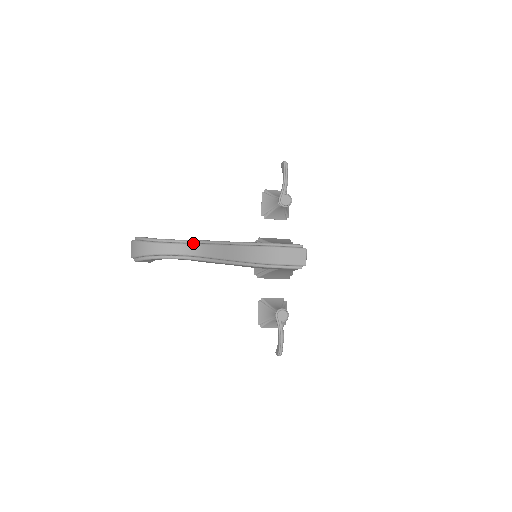
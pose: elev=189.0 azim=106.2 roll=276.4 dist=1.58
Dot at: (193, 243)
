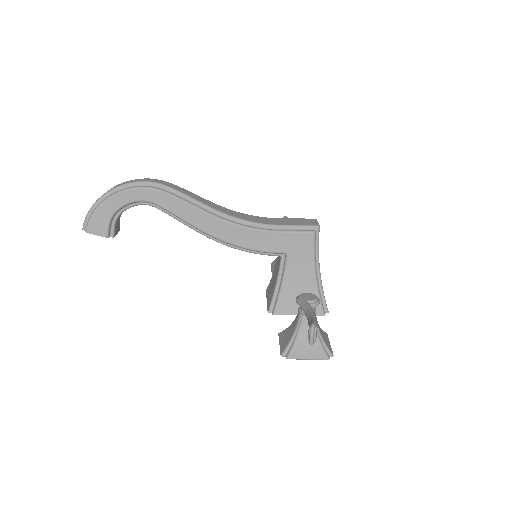
Dot at: occluded
